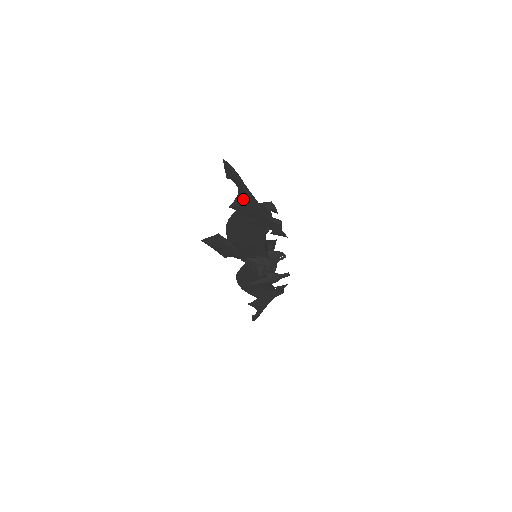
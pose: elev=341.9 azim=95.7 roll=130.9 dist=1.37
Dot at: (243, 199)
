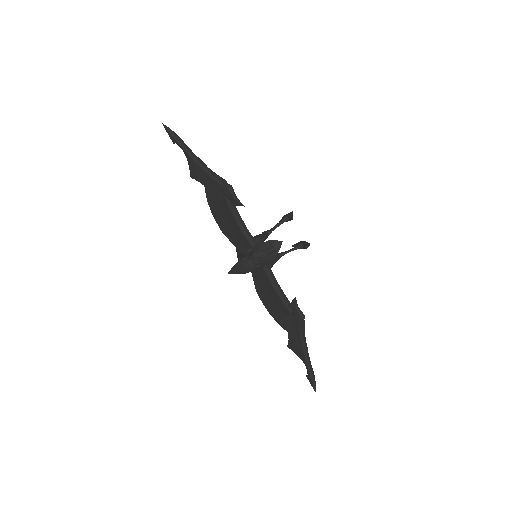
Dot at: (190, 162)
